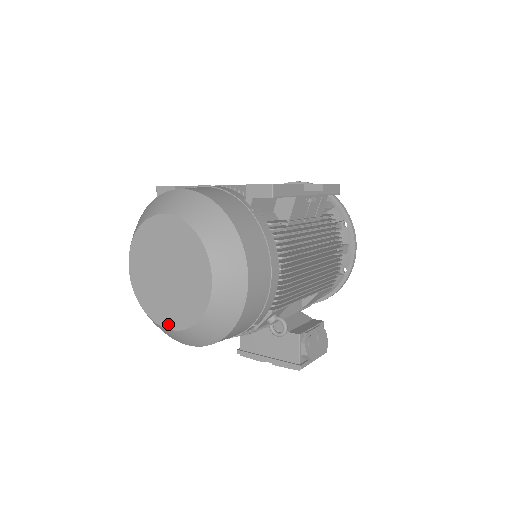
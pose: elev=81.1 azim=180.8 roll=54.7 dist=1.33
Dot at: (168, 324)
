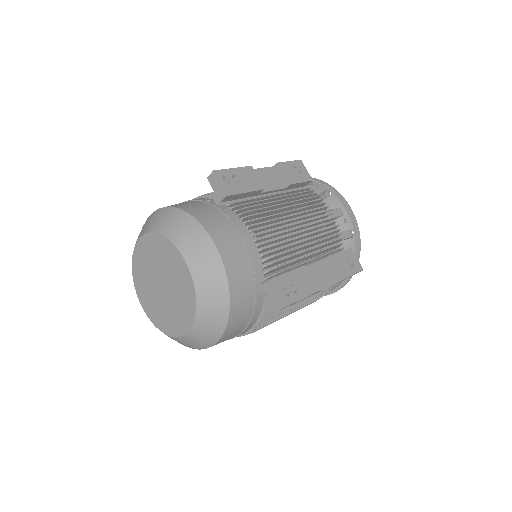
Dot at: (142, 302)
